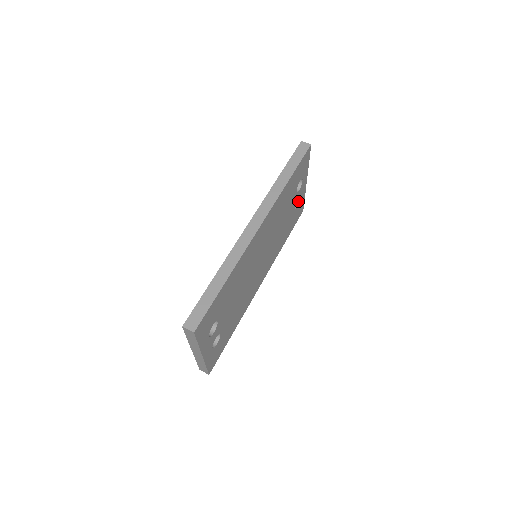
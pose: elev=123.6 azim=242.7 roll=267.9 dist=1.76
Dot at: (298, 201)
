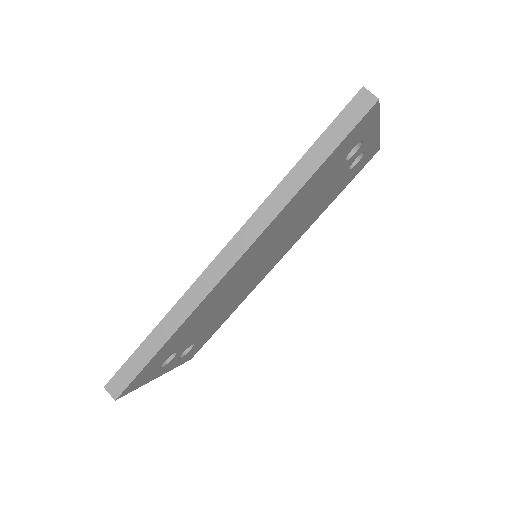
Dot at: (361, 153)
